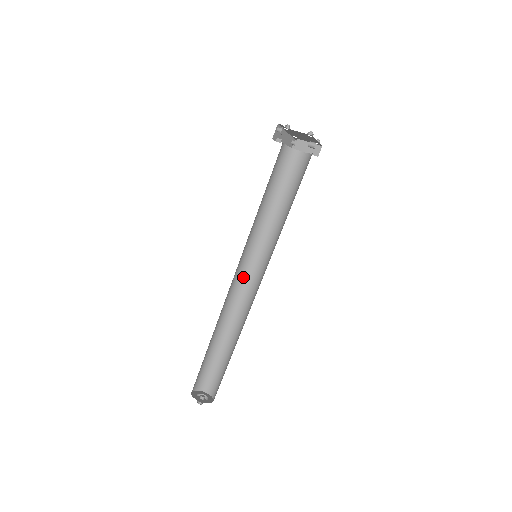
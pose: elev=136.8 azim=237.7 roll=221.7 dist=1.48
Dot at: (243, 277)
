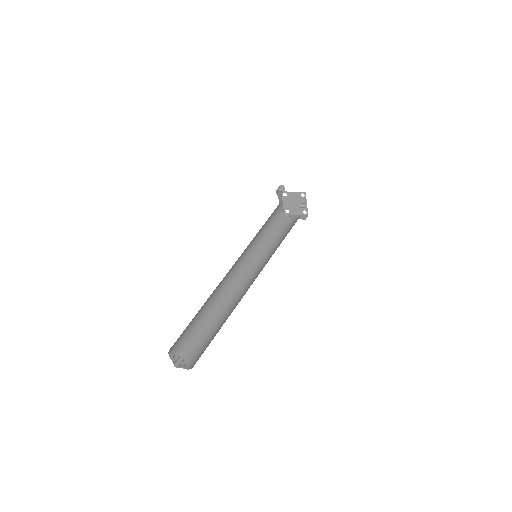
Dot at: (240, 277)
